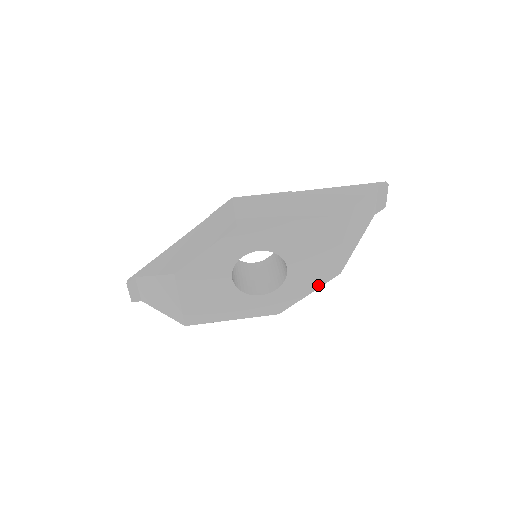
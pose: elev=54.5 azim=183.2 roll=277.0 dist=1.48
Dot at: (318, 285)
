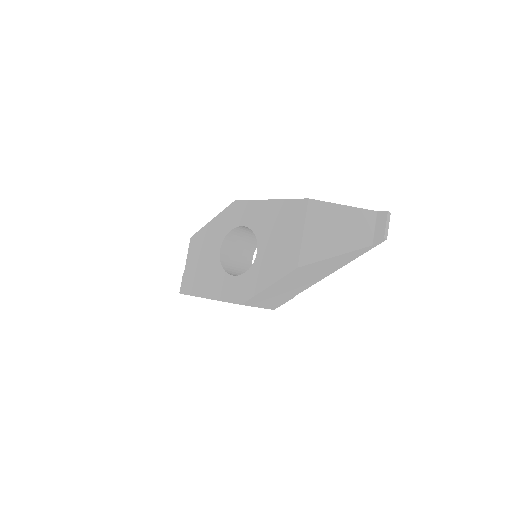
Dot at: (277, 277)
